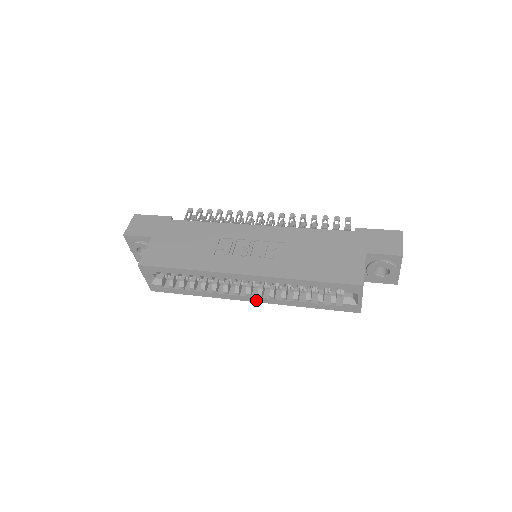
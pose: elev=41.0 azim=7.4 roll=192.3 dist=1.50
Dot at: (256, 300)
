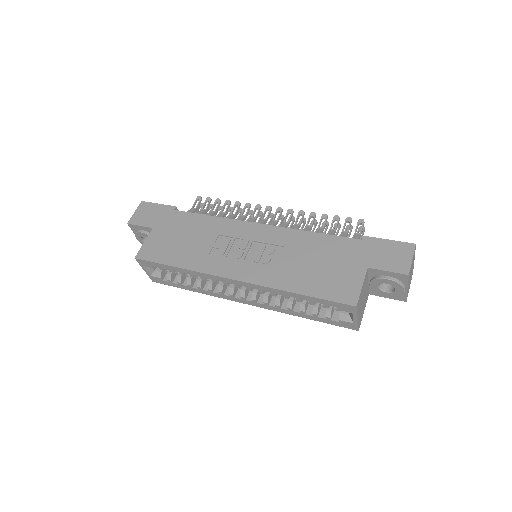
Dot at: (251, 303)
